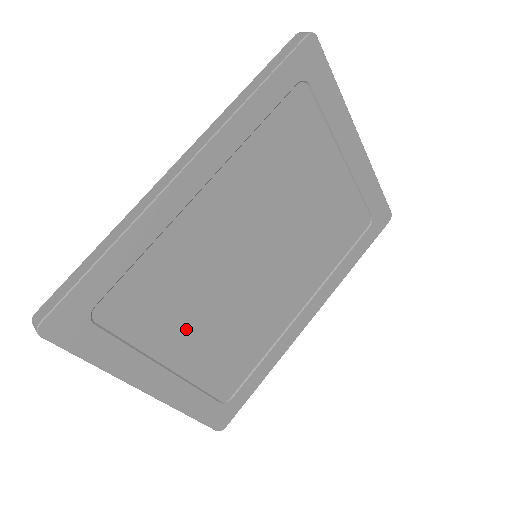
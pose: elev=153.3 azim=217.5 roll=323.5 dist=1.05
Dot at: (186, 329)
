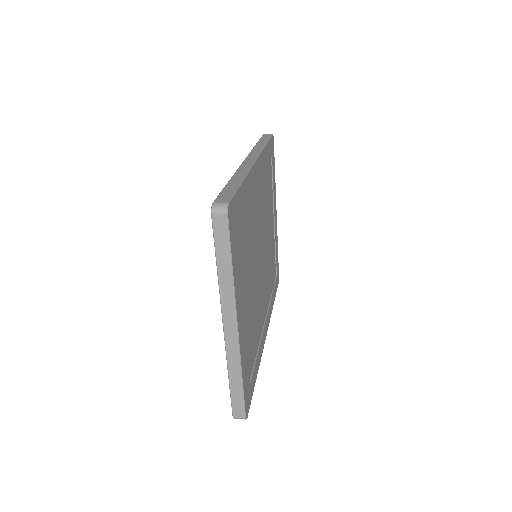
Dot at: (247, 283)
